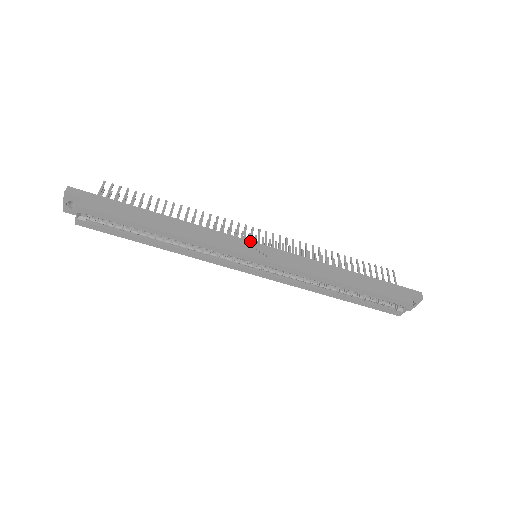
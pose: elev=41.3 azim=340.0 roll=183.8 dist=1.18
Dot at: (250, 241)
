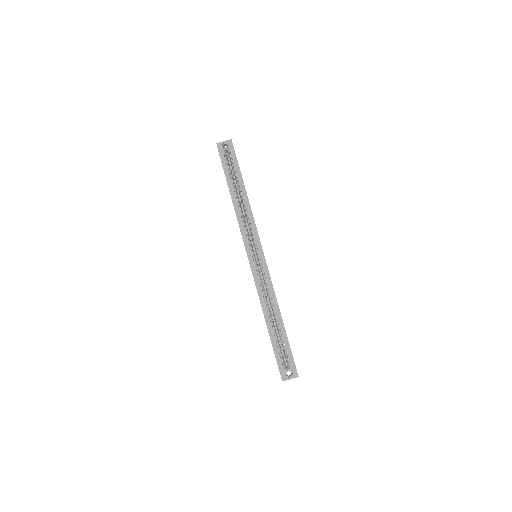
Dot at: occluded
